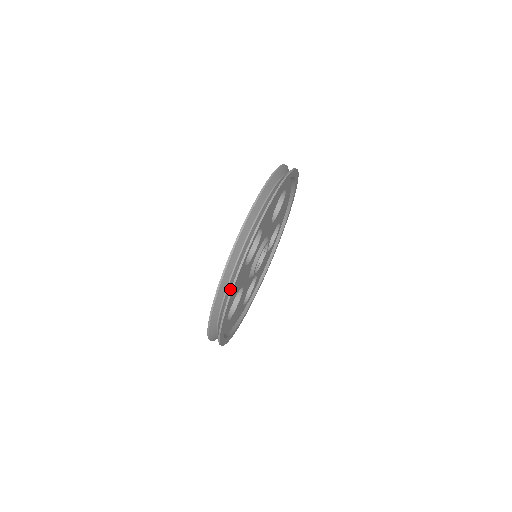
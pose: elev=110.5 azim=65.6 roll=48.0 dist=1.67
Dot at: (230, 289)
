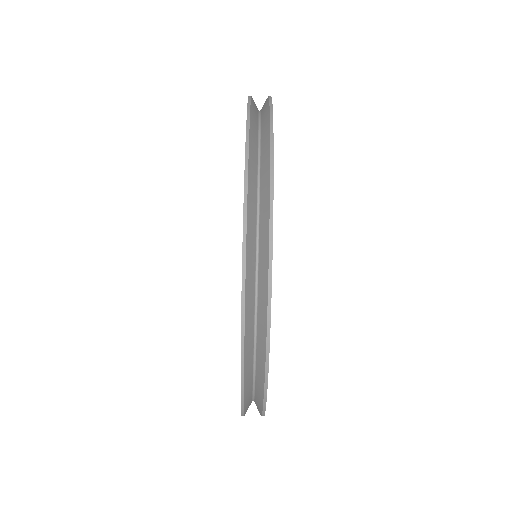
Dot at: (261, 410)
